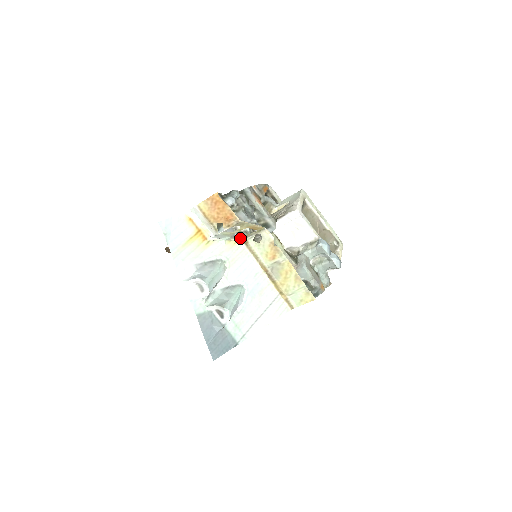
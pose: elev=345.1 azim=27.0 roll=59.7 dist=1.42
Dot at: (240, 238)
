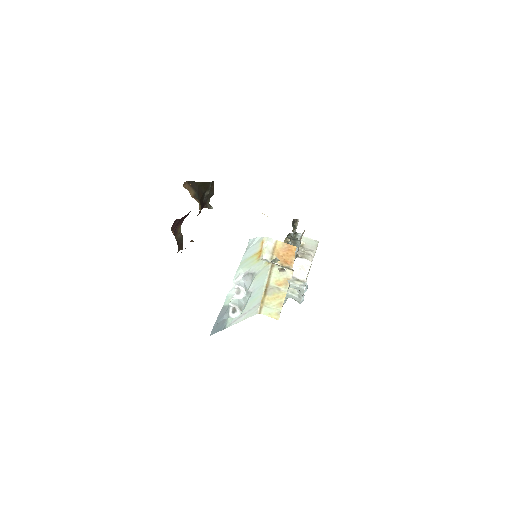
Dot at: (273, 263)
